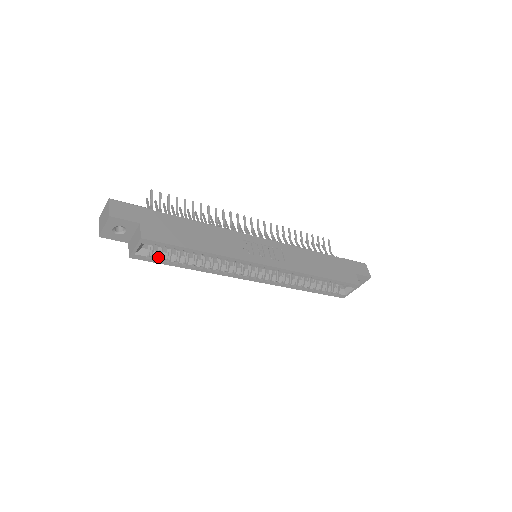
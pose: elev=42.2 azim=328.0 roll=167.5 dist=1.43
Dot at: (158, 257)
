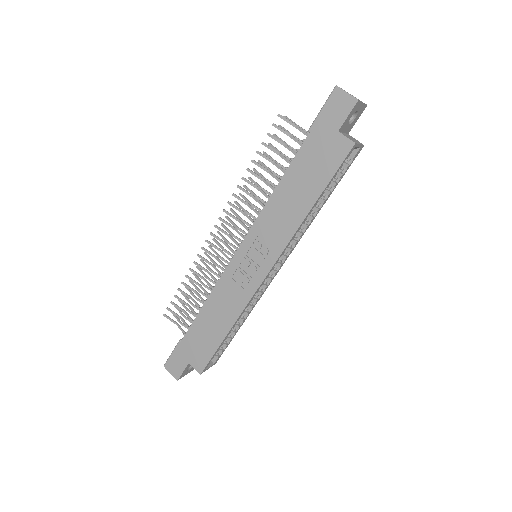
Dot at: (222, 347)
